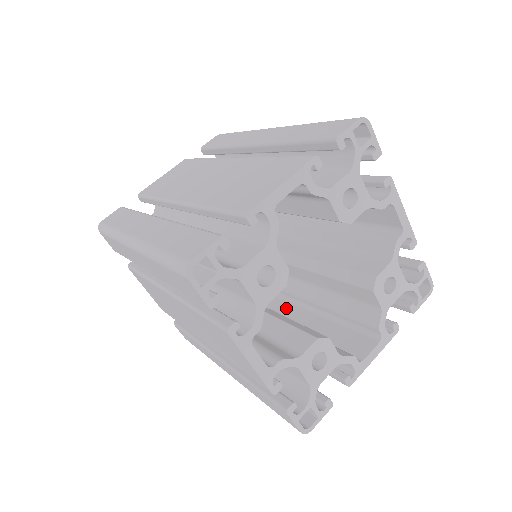
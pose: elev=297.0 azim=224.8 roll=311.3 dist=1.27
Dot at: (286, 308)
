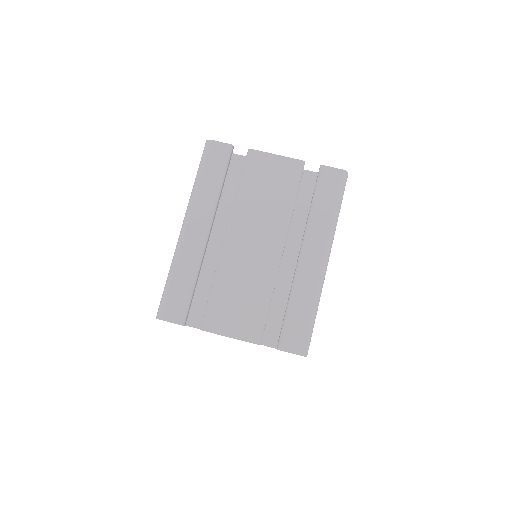
Dot at: occluded
